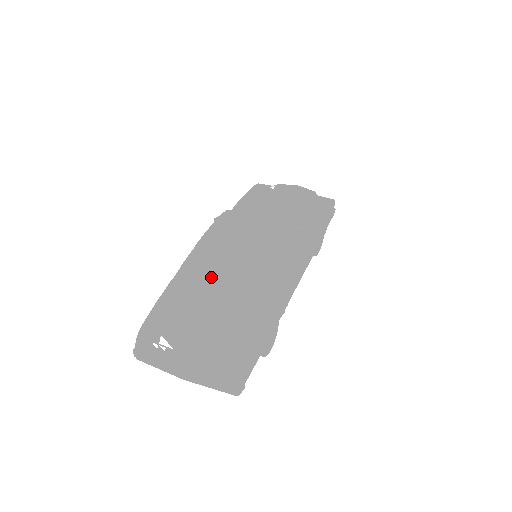
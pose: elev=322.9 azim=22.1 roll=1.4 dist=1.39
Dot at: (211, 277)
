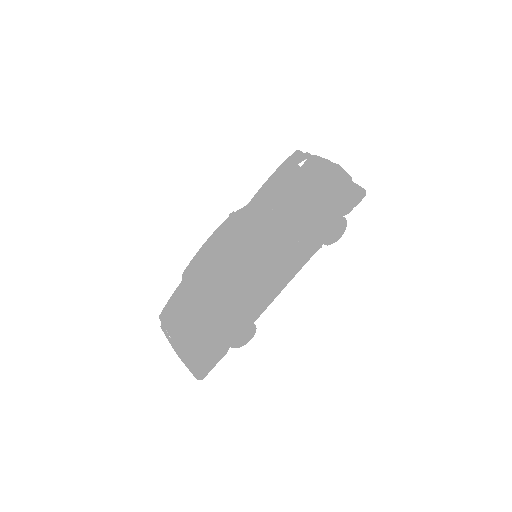
Dot at: (194, 294)
